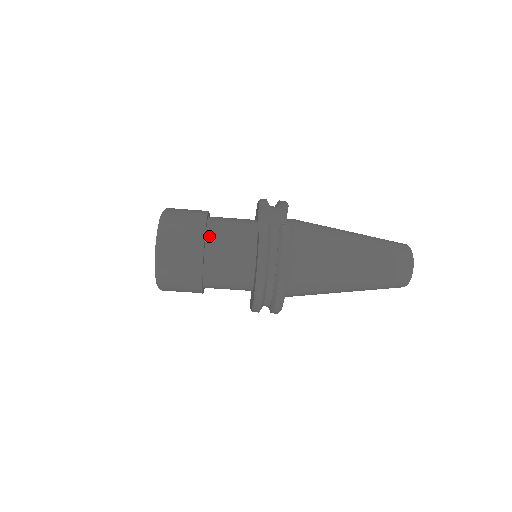
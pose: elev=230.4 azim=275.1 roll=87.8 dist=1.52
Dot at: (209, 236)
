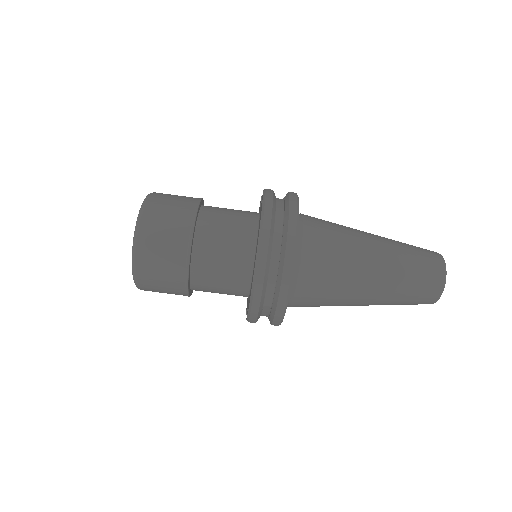
Dot at: (204, 208)
